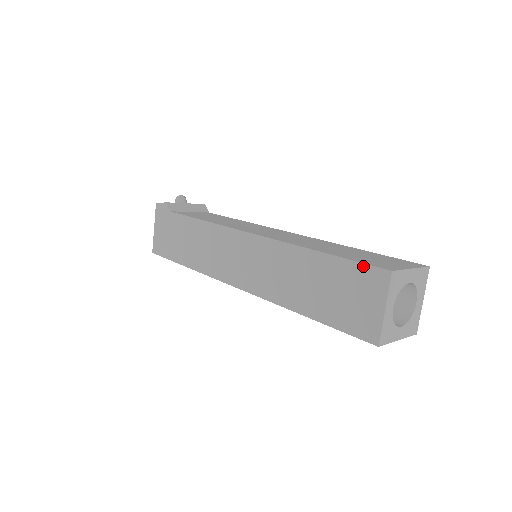
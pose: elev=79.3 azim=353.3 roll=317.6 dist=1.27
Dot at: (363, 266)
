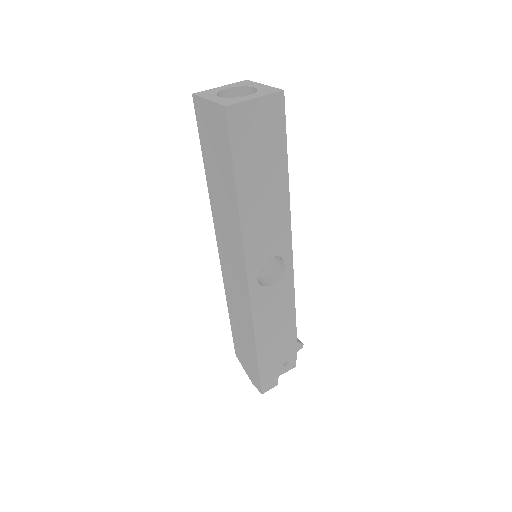
Dot at: occluded
